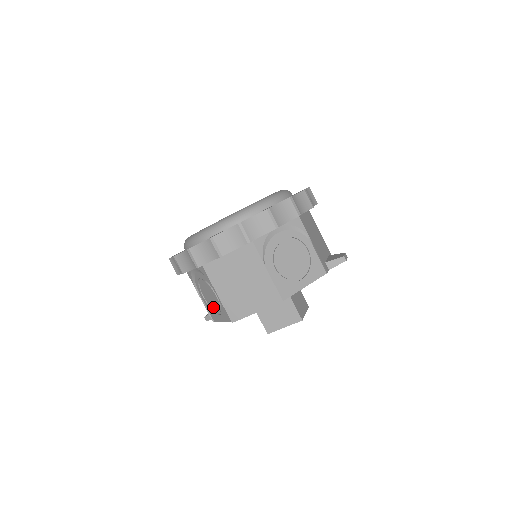
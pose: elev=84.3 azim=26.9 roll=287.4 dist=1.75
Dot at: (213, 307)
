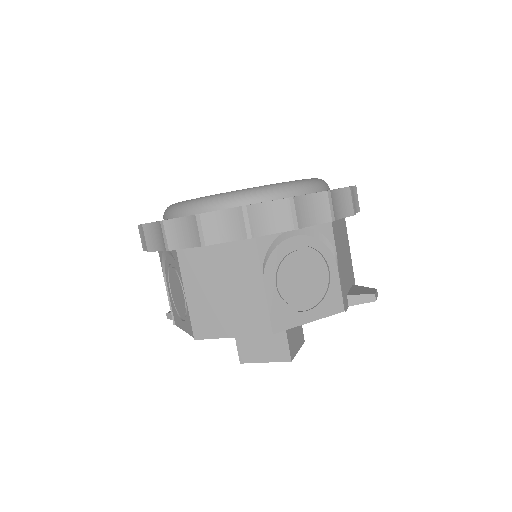
Dot at: (178, 307)
